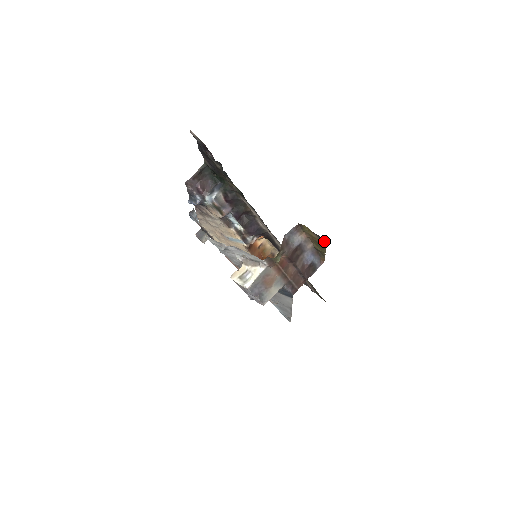
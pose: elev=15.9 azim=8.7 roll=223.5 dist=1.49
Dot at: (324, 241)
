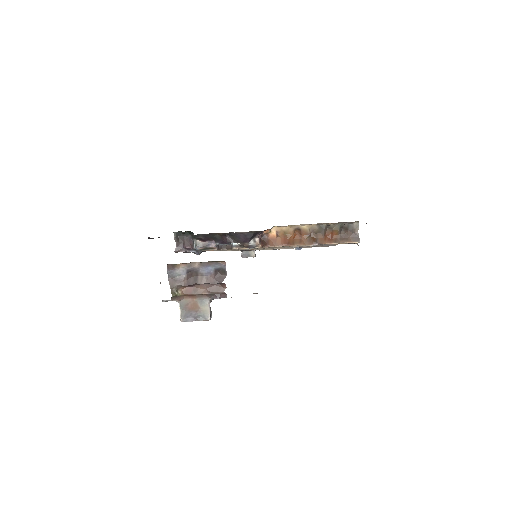
Dot at: occluded
